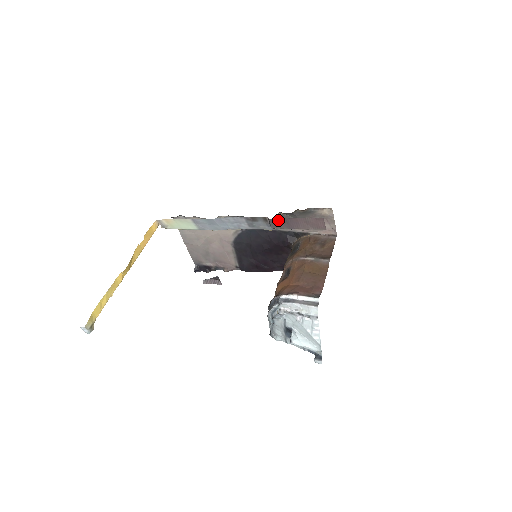
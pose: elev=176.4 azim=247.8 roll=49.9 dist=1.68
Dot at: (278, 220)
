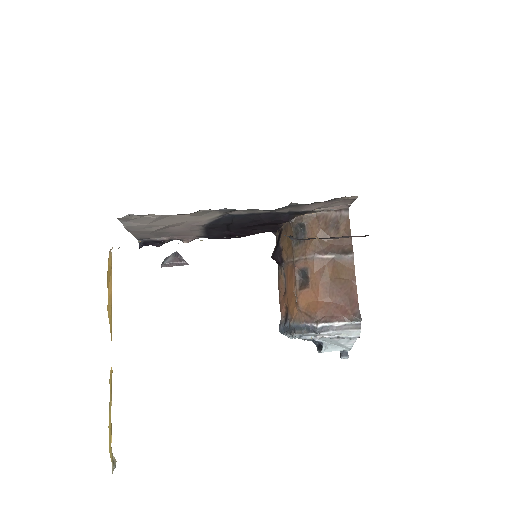
Dot at: (308, 238)
